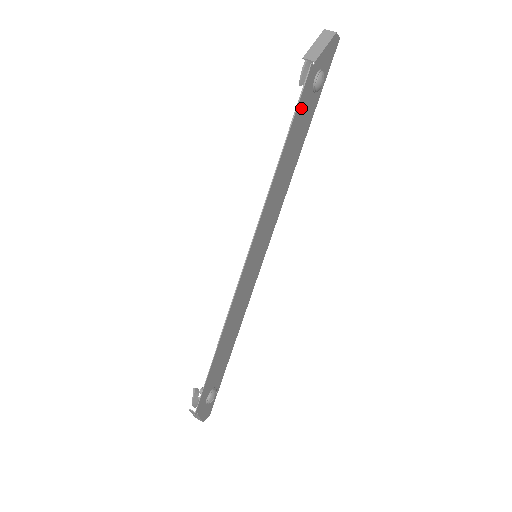
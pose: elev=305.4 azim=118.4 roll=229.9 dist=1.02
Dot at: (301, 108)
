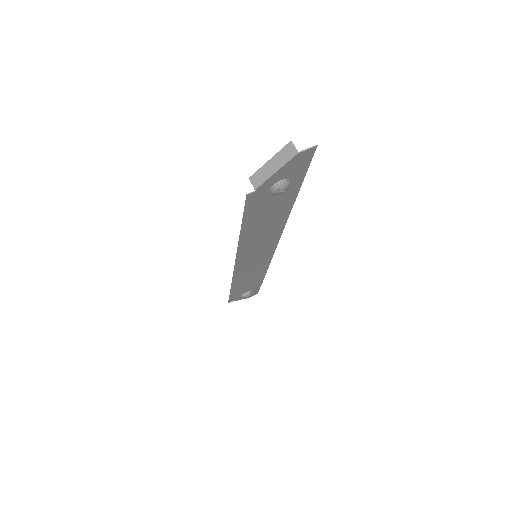
Dot at: (256, 208)
